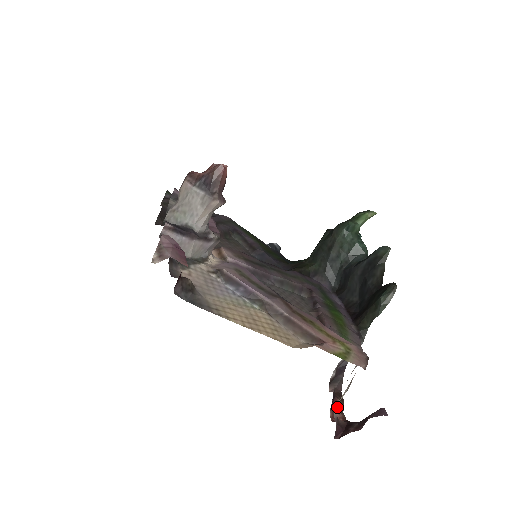
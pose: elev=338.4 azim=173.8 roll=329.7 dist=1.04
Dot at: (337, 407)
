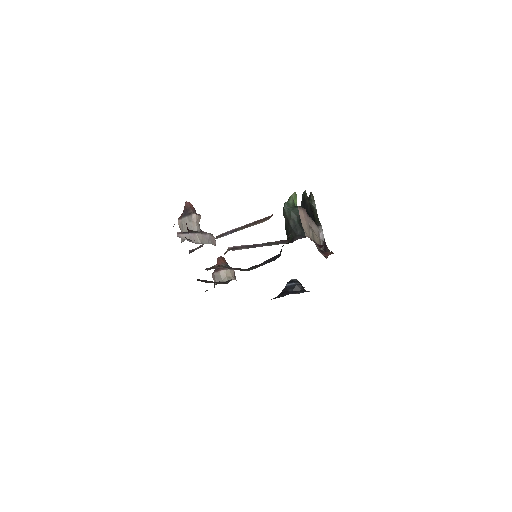
Dot at: (328, 254)
